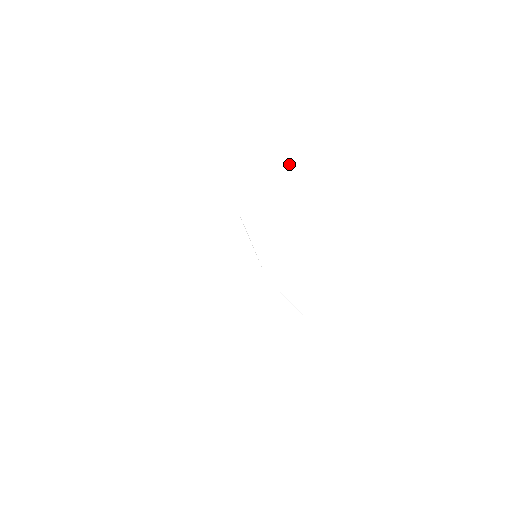
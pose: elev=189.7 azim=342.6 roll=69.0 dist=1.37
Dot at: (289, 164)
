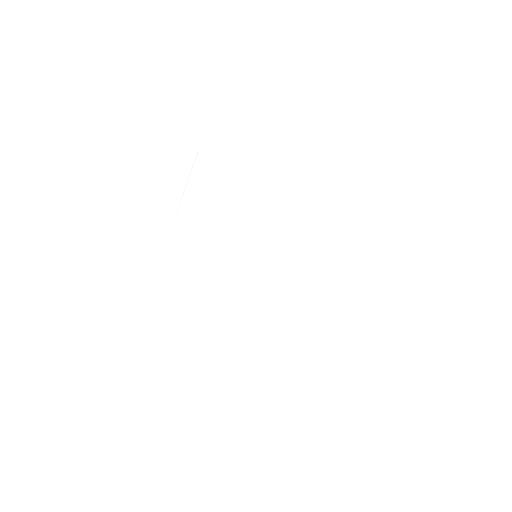
Dot at: (192, 156)
